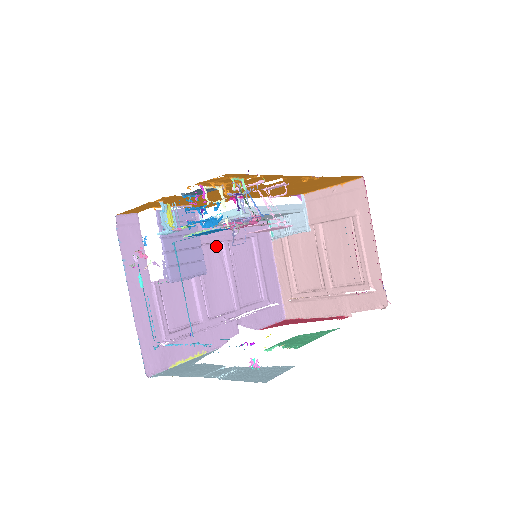
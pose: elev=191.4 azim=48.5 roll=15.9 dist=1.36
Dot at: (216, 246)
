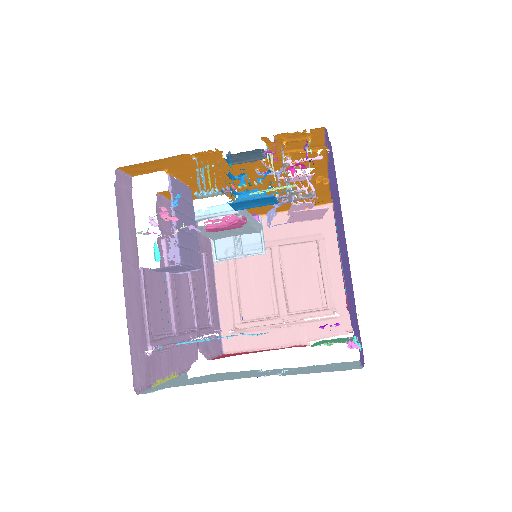
Dot at: occluded
